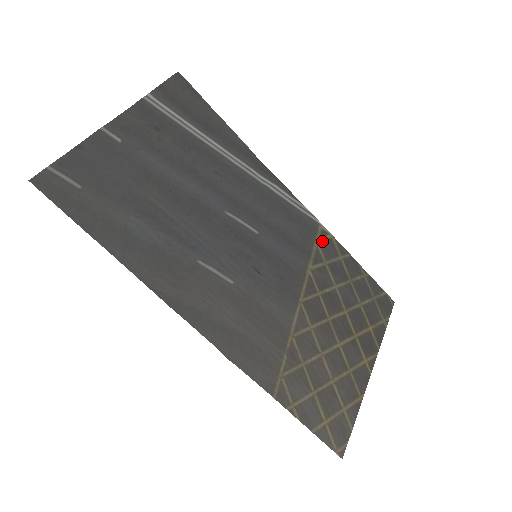
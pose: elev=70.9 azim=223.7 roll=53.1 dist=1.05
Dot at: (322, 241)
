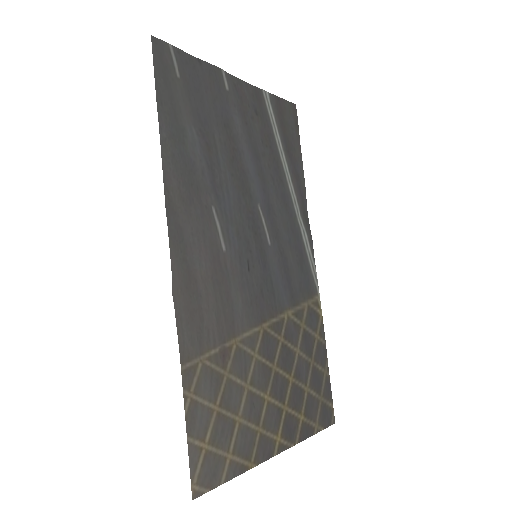
Dot at: (312, 308)
